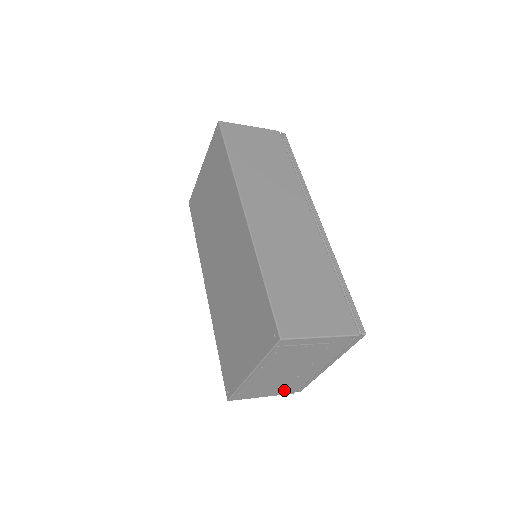
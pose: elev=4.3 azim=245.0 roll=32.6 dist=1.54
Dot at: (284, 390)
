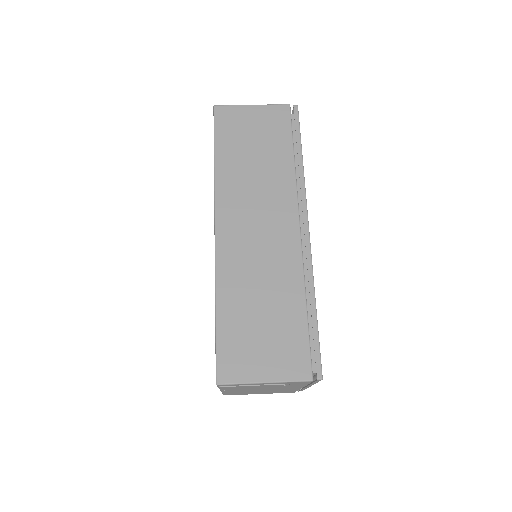
Dot at: occluded
